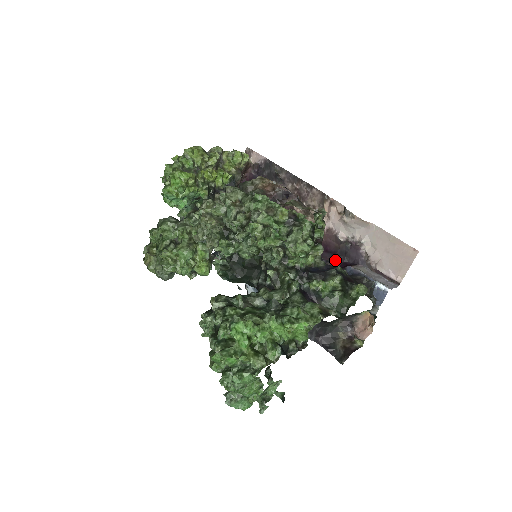
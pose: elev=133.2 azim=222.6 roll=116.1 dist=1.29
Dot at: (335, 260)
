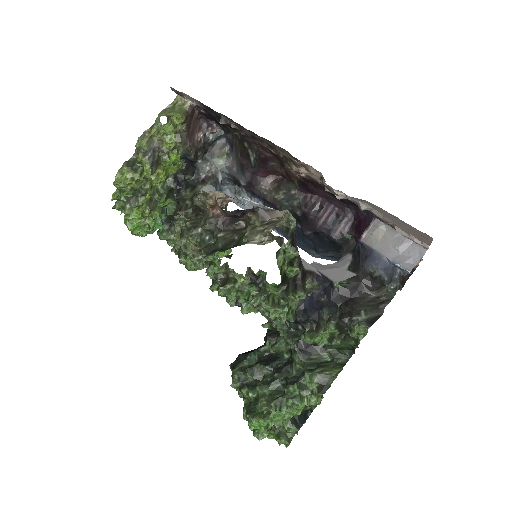
Dot at: (346, 210)
